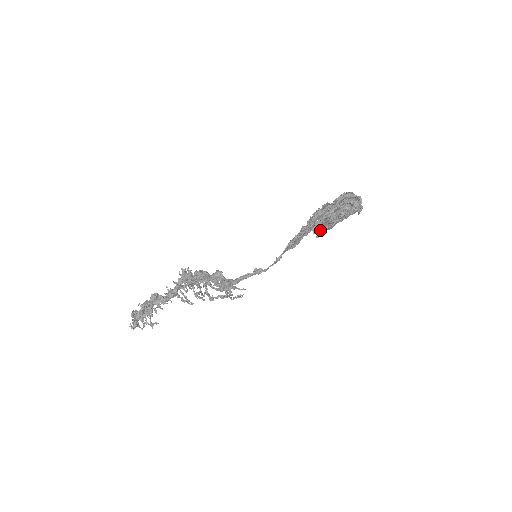
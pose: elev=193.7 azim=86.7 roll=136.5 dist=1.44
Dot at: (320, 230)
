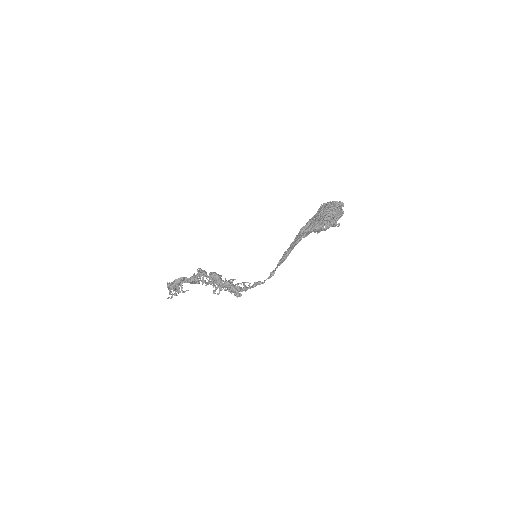
Dot at: occluded
